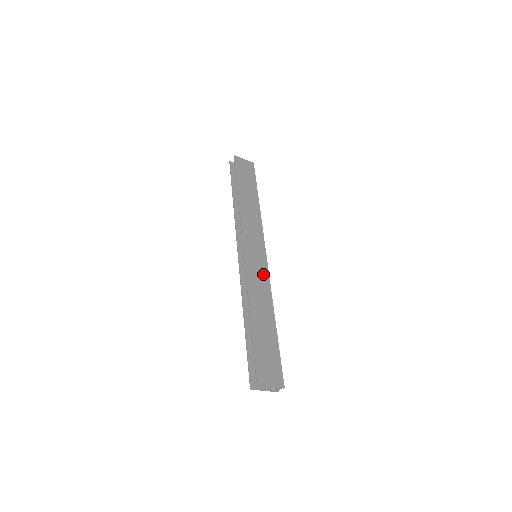
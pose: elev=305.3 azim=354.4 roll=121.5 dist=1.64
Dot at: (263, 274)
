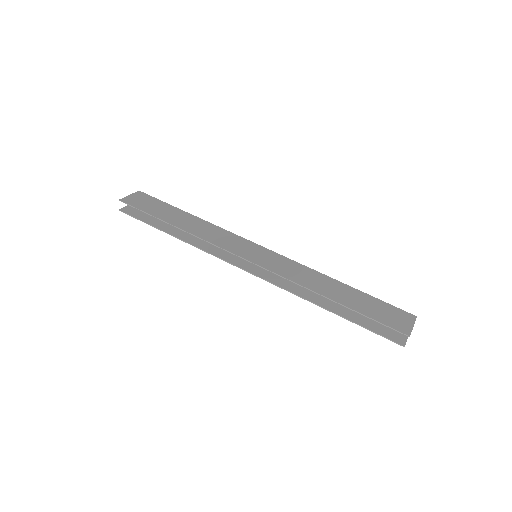
Dot at: (284, 262)
